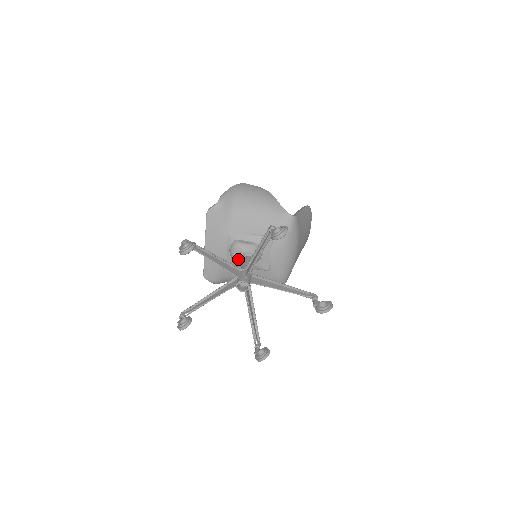
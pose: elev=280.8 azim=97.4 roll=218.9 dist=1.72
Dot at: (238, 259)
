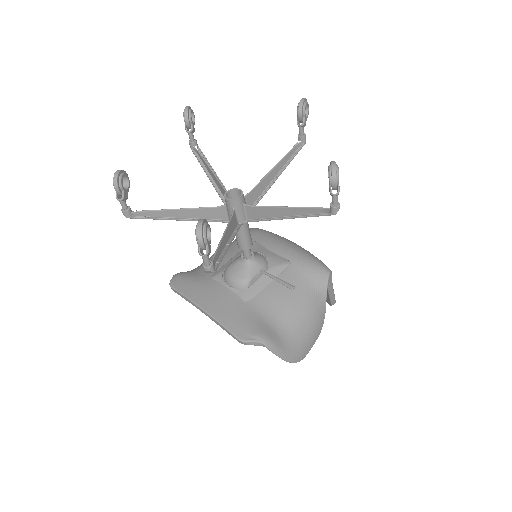
Dot at: (243, 273)
